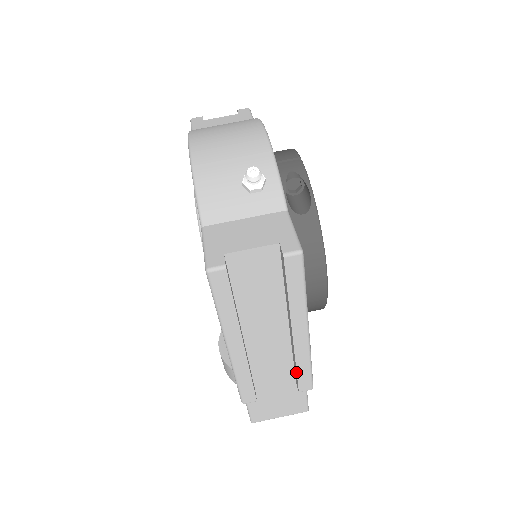
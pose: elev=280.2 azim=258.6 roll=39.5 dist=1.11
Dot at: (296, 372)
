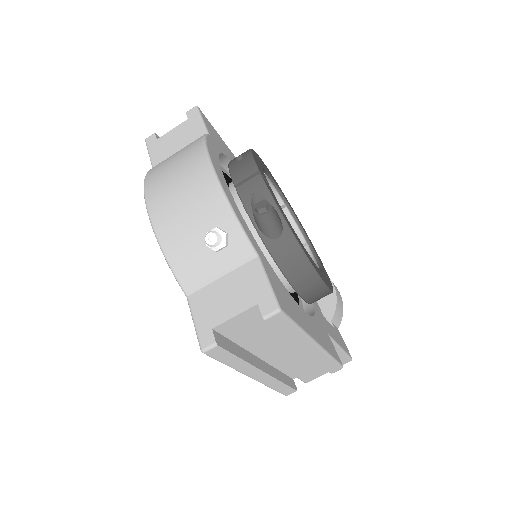
Dot at: occluded
